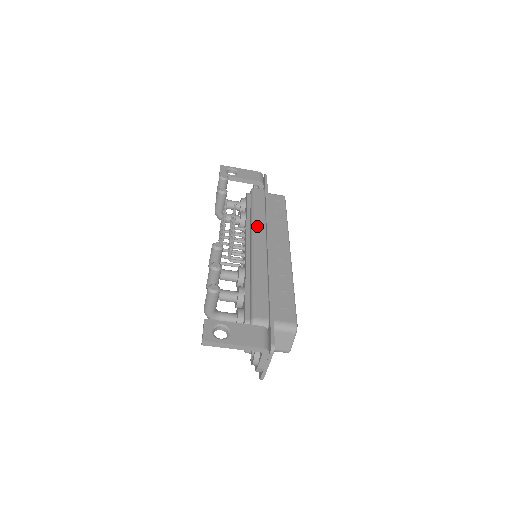
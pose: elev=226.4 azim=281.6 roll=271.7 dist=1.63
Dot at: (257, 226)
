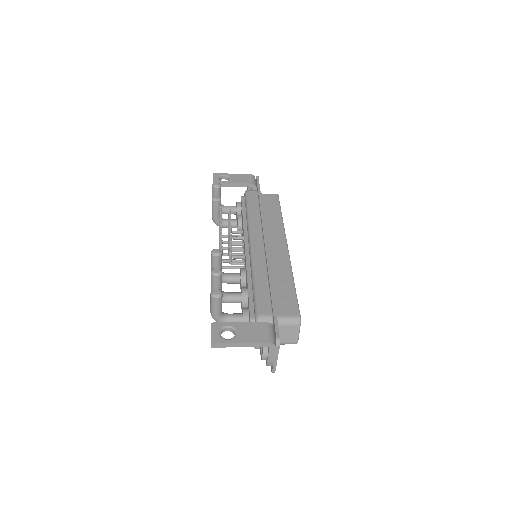
Dot at: (253, 227)
